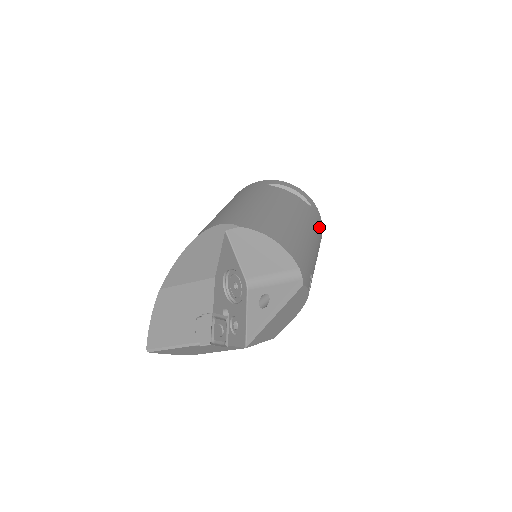
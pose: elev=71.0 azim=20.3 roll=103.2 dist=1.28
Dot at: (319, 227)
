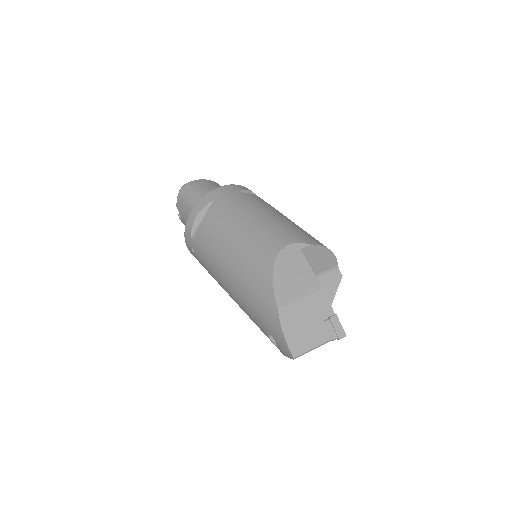
Dot at: occluded
